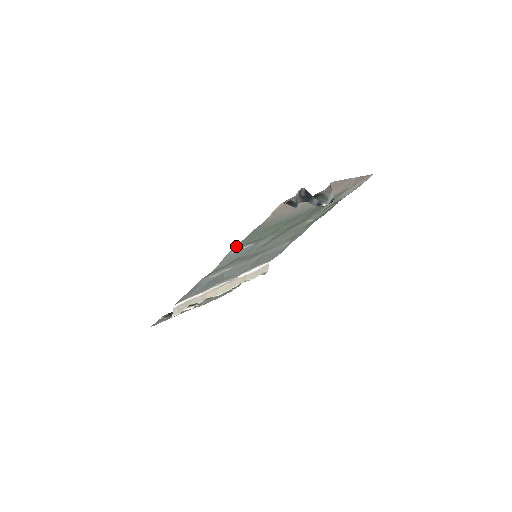
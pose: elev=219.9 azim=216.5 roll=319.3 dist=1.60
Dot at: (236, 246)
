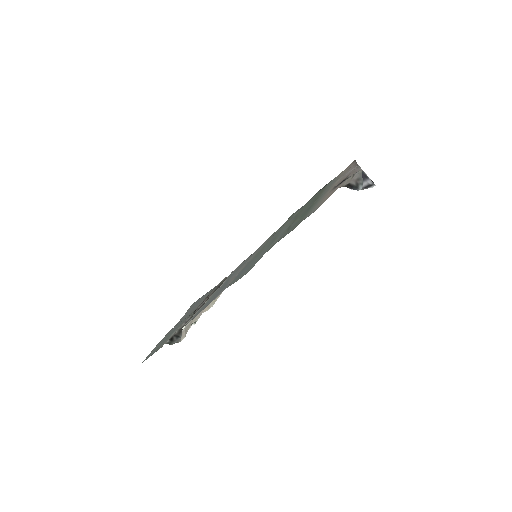
Dot at: occluded
